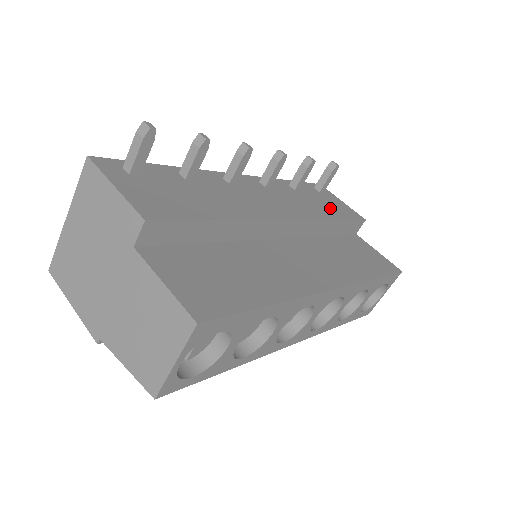
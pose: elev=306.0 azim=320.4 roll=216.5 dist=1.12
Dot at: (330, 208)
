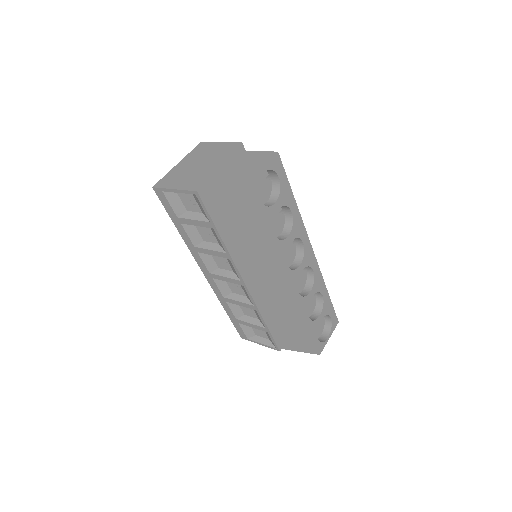
Dot at: occluded
